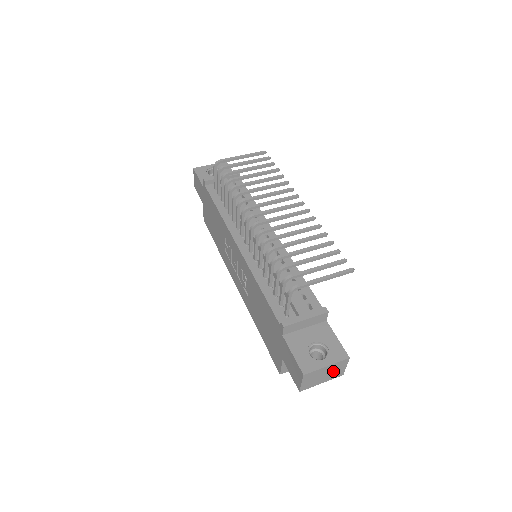
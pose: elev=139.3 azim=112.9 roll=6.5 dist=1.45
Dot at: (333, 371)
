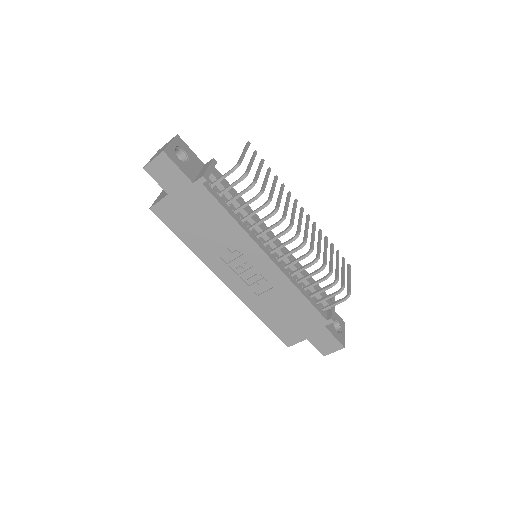
Dot at: occluded
